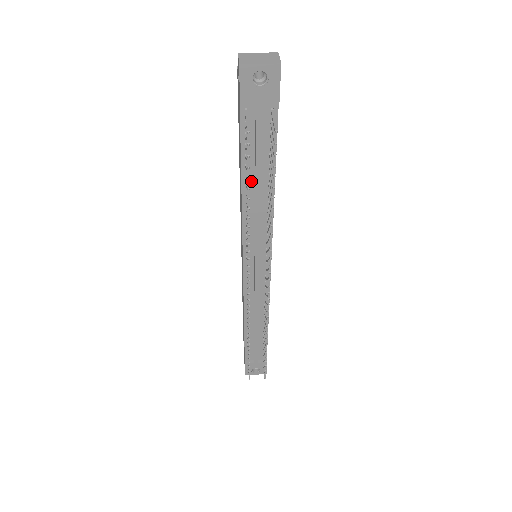
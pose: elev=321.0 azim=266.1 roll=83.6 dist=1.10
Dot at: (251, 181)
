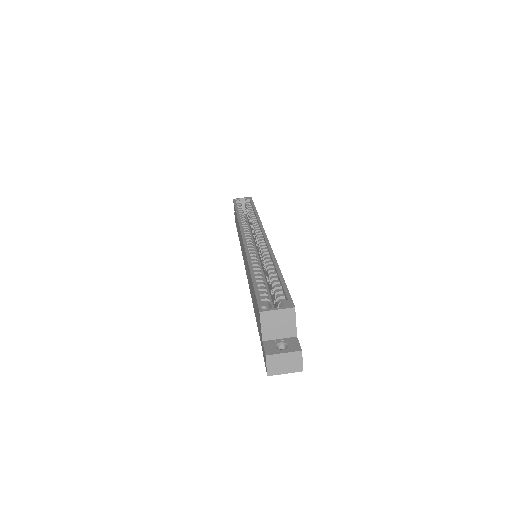
Dot at: occluded
